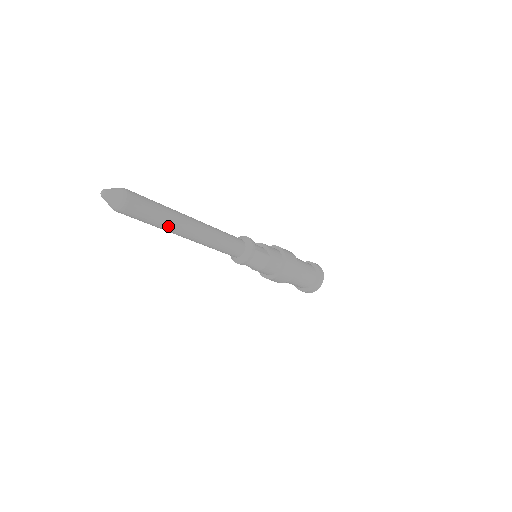
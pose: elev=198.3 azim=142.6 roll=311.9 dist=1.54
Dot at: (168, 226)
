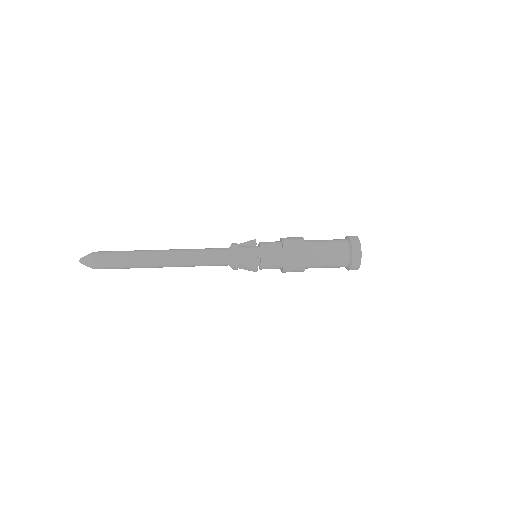
Dot at: occluded
